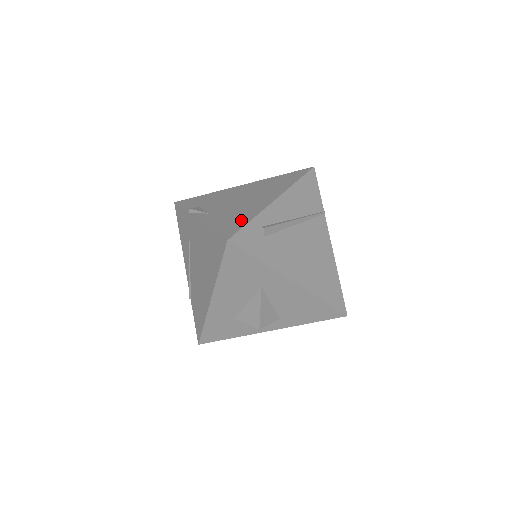
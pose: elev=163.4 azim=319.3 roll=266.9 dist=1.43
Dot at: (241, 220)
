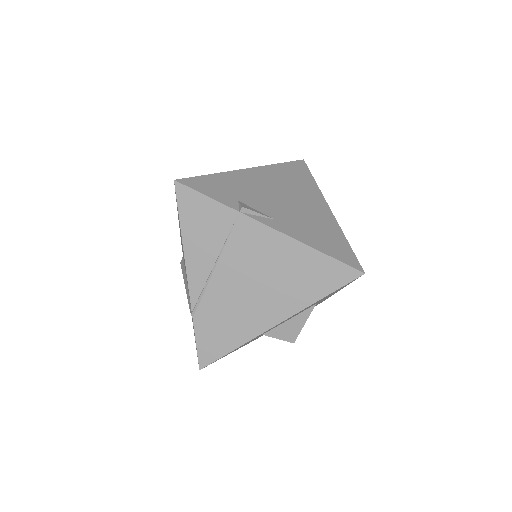
Dot at: (338, 240)
